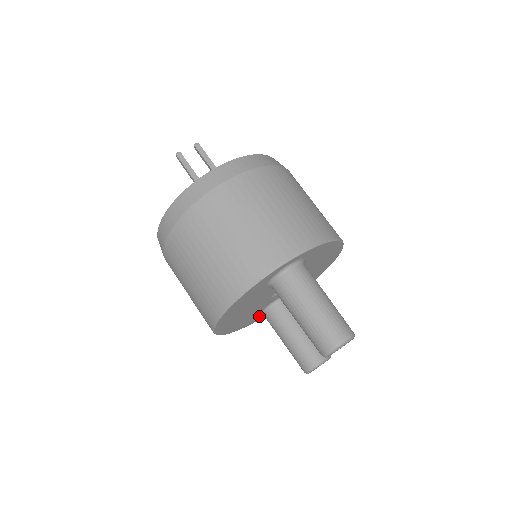
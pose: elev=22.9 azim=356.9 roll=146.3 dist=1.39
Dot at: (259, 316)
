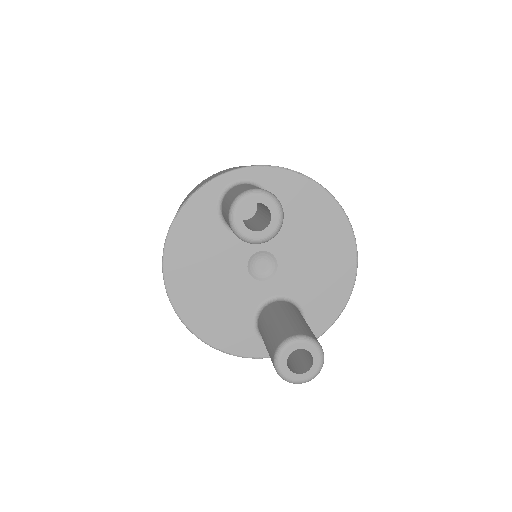
Dot at: (258, 340)
